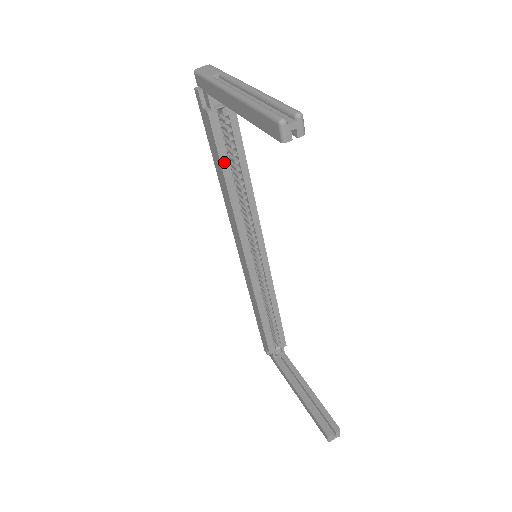
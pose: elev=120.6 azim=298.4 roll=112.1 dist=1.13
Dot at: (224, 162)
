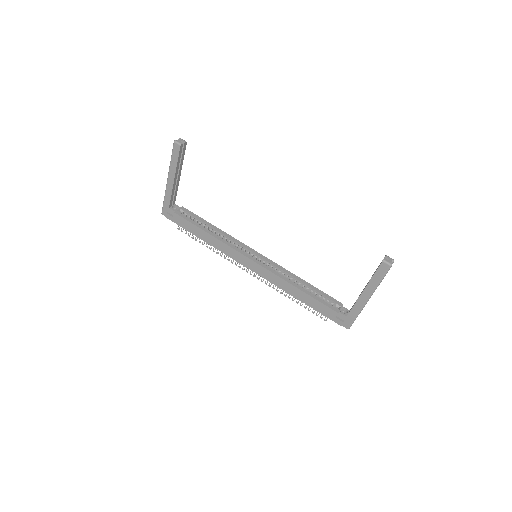
Dot at: (198, 225)
